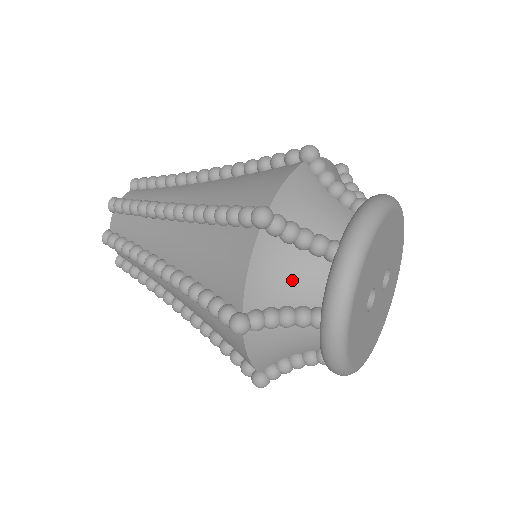
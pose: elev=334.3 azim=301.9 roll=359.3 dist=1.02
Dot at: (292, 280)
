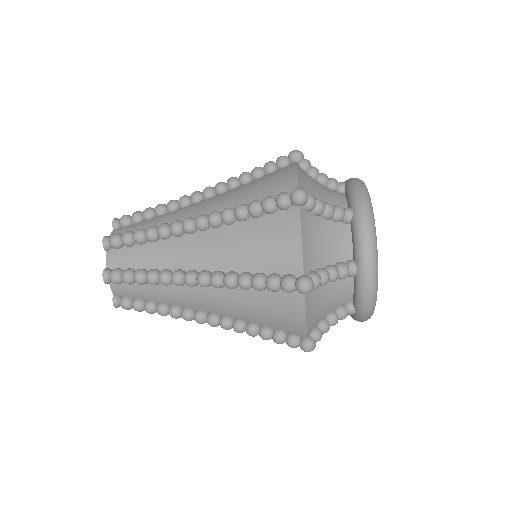
Dot at: (328, 243)
